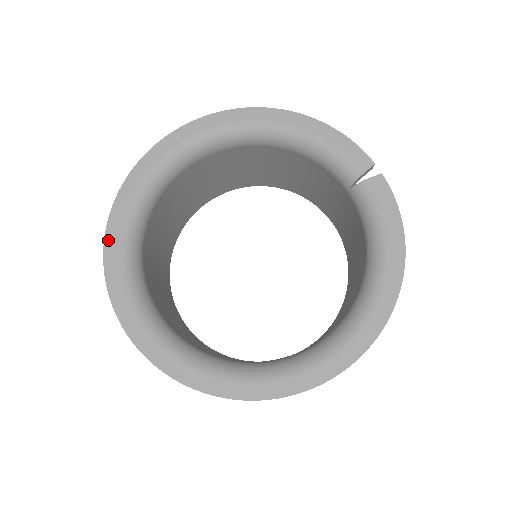
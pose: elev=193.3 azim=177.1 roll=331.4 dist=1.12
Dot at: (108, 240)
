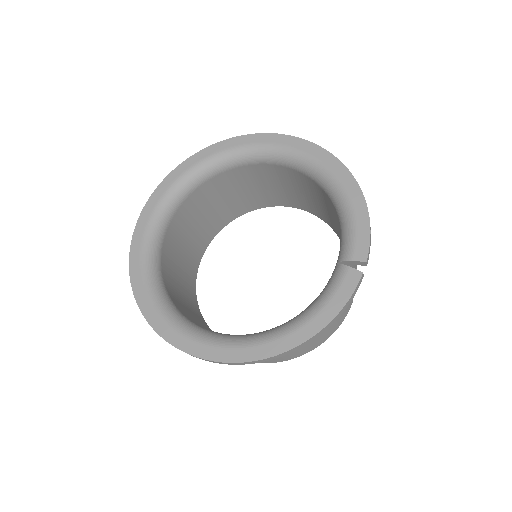
Dot at: (182, 165)
